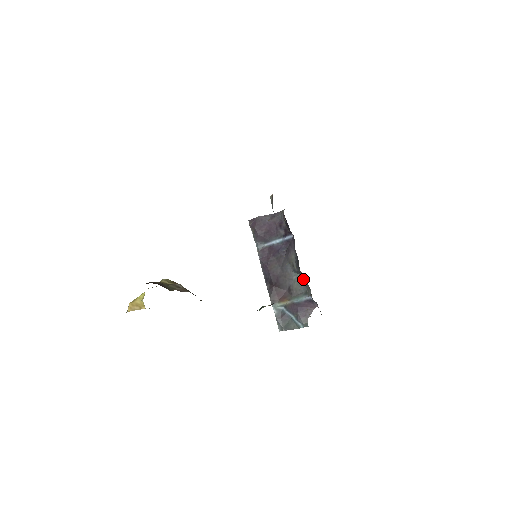
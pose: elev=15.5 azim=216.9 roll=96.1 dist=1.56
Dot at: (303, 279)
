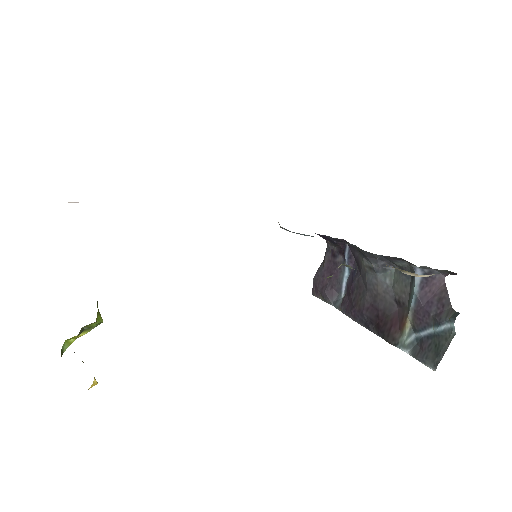
Dot at: (398, 270)
